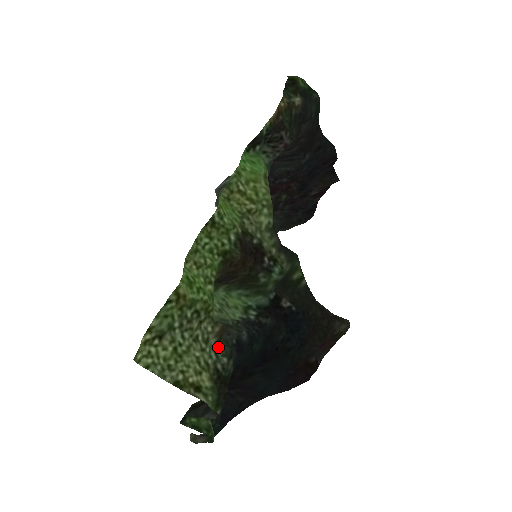
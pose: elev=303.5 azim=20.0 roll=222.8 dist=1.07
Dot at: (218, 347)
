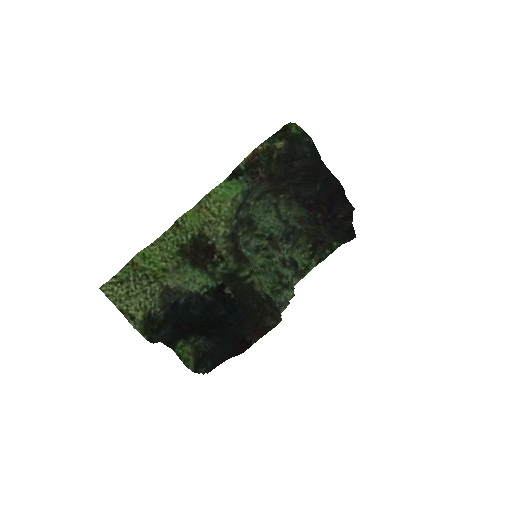
Dot at: (159, 301)
